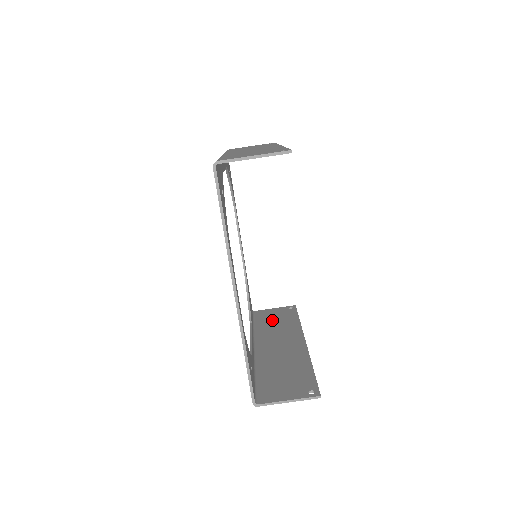
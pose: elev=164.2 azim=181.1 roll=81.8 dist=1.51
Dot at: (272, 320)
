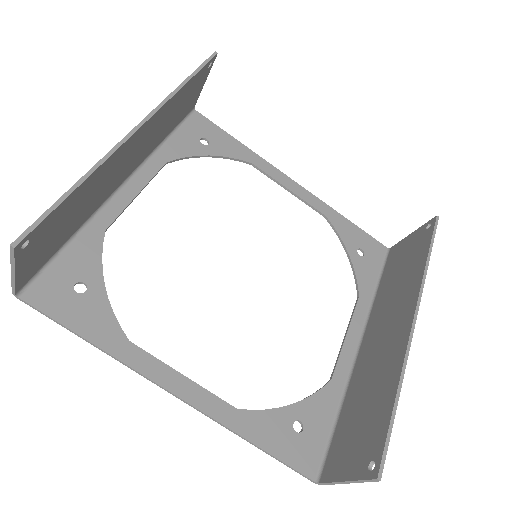
Dot at: (398, 267)
